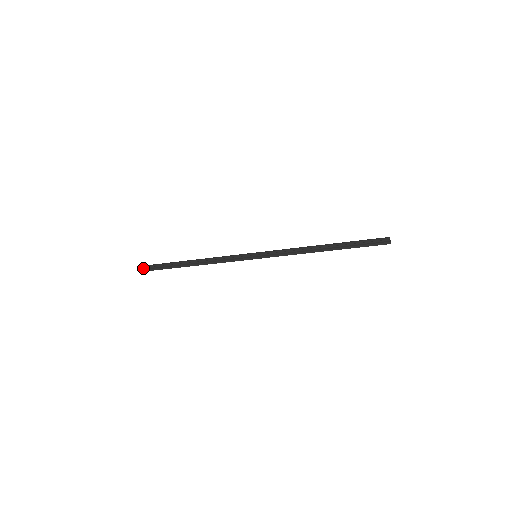
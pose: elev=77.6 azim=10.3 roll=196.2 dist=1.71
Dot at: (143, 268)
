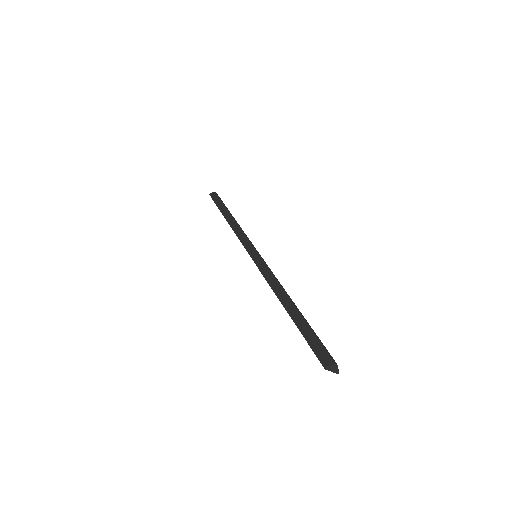
Dot at: (213, 193)
